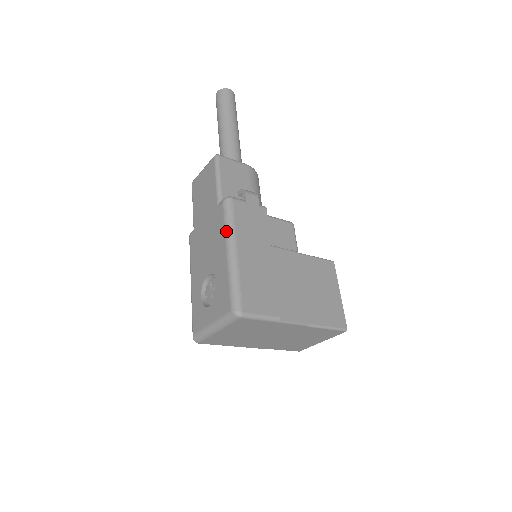
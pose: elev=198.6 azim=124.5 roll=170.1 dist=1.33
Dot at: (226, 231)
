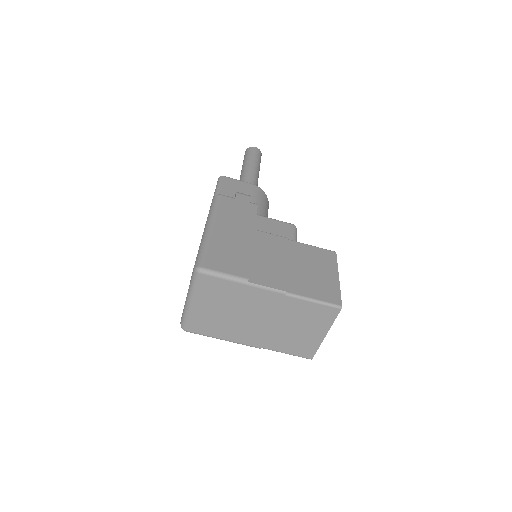
Dot at: (208, 216)
